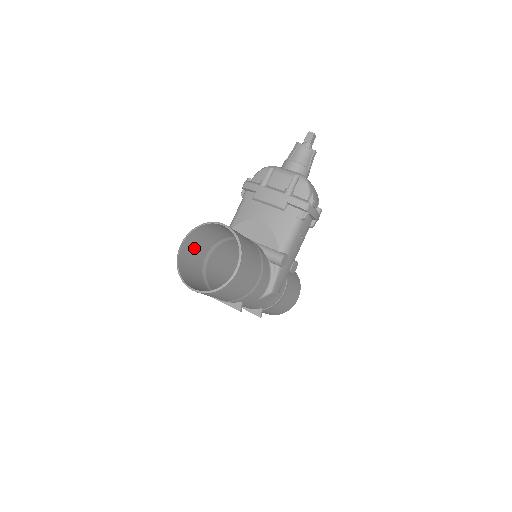
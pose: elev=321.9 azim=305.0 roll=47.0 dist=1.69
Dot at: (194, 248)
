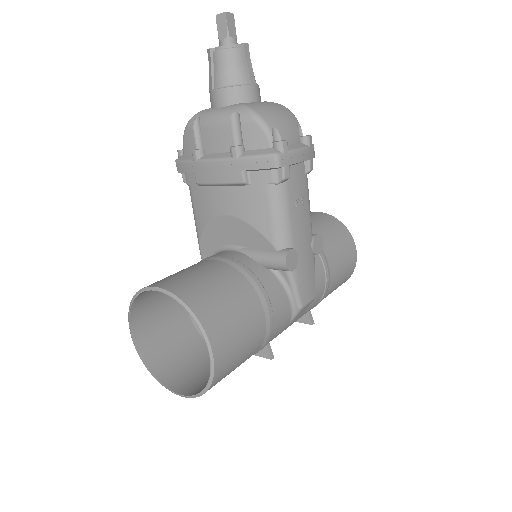
Dot at: (157, 315)
